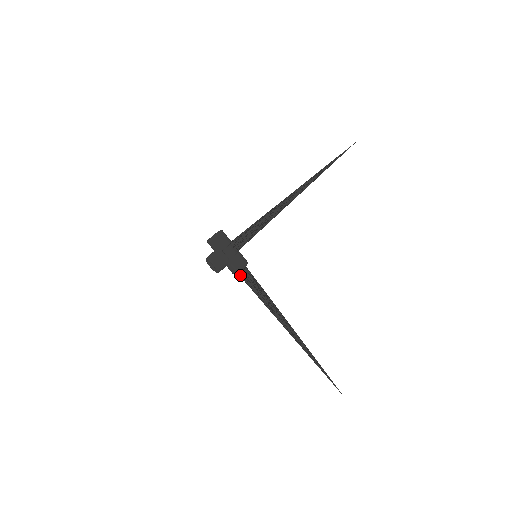
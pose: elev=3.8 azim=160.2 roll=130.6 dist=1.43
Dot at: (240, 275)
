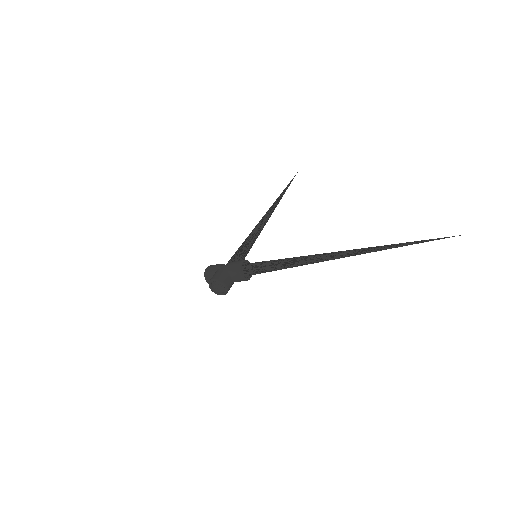
Dot at: (247, 272)
